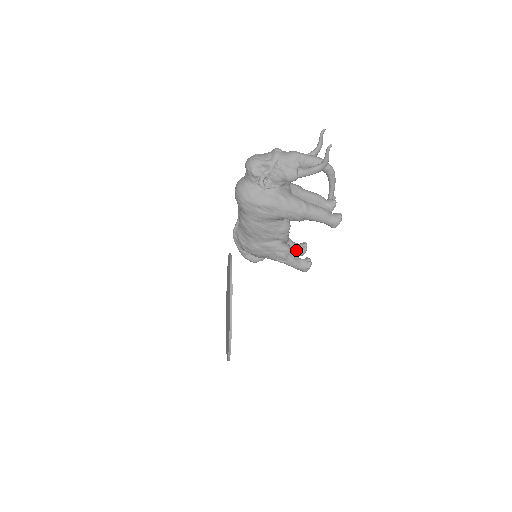
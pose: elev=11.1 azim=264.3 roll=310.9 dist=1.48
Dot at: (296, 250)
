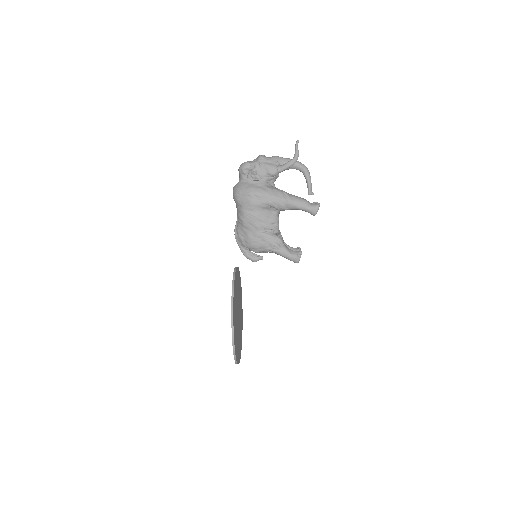
Dot at: occluded
